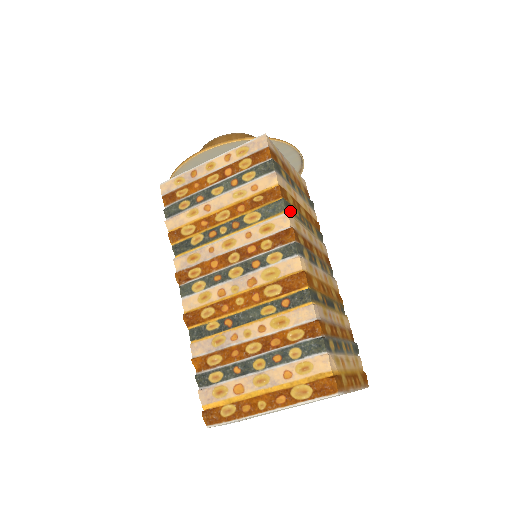
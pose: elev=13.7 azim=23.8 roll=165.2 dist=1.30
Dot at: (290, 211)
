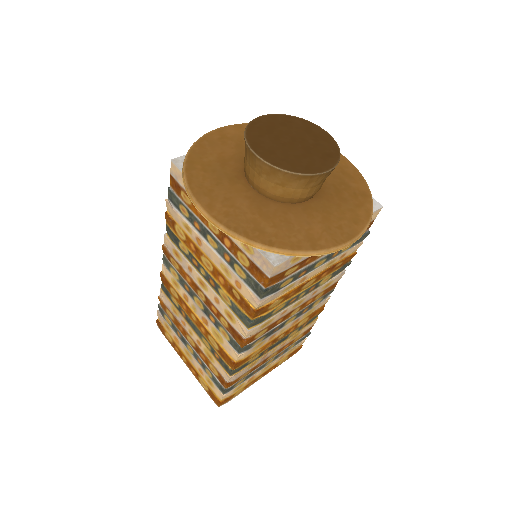
Dot at: (259, 322)
